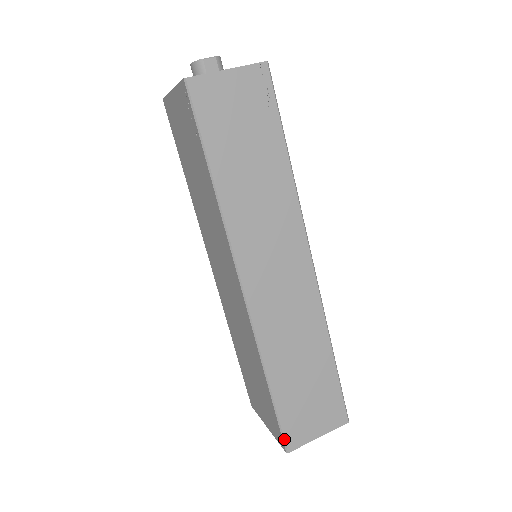
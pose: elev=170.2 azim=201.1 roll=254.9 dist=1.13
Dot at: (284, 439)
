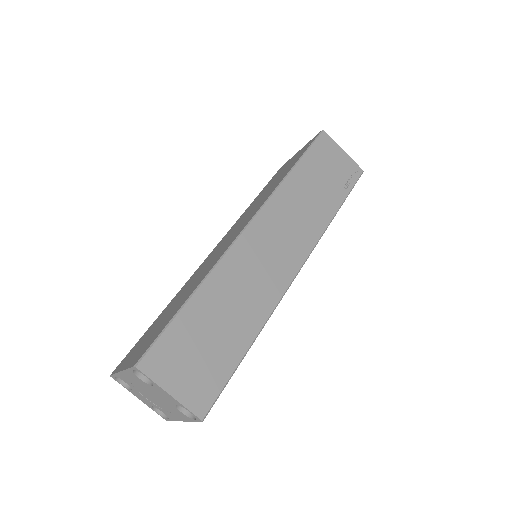
Dot at: (149, 350)
